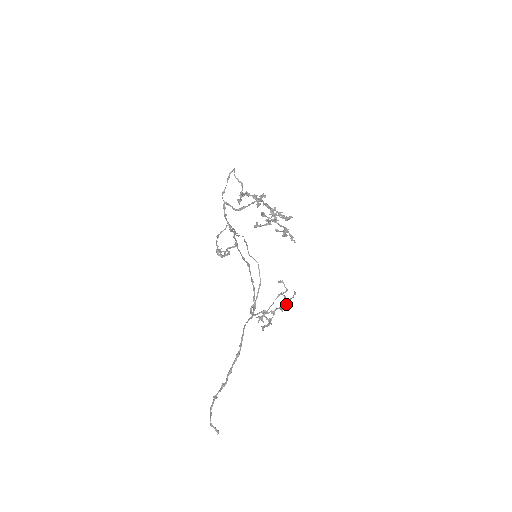
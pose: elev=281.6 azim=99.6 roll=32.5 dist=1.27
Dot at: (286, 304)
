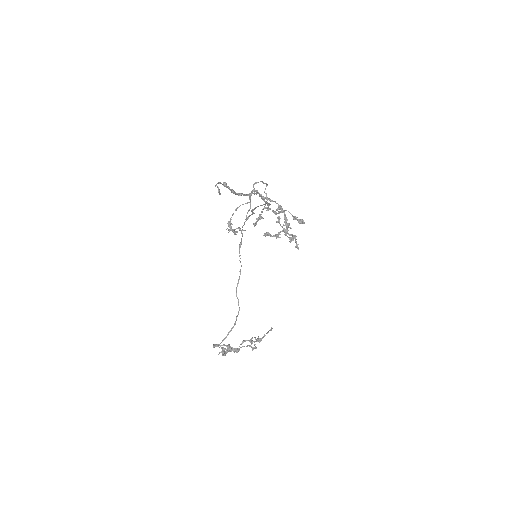
Dot at: (258, 338)
